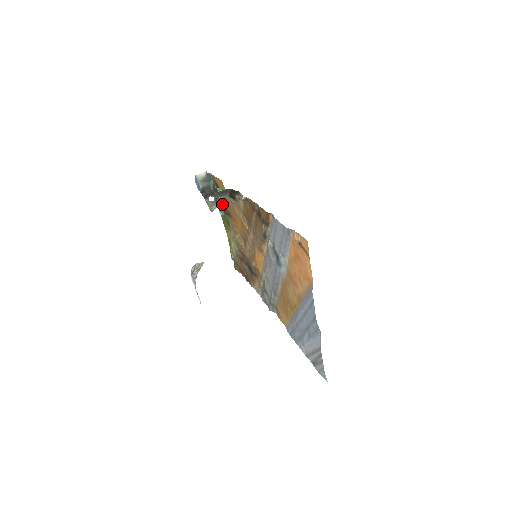
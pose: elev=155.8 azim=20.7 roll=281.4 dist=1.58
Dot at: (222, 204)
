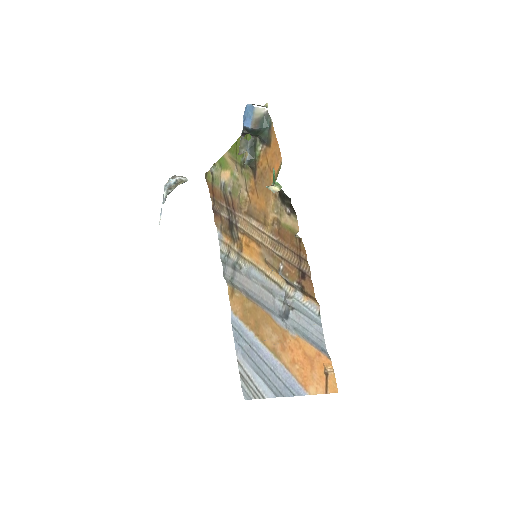
Dot at: (256, 156)
